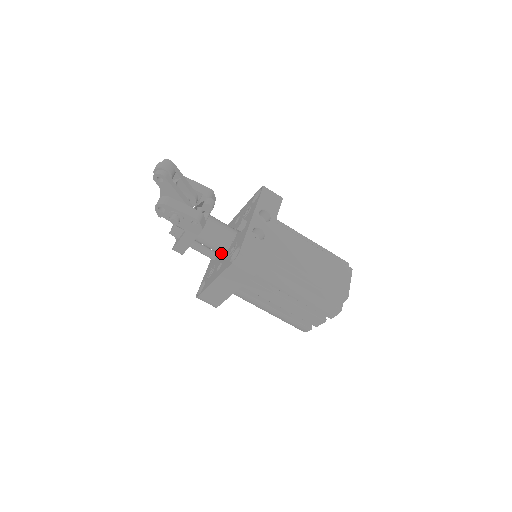
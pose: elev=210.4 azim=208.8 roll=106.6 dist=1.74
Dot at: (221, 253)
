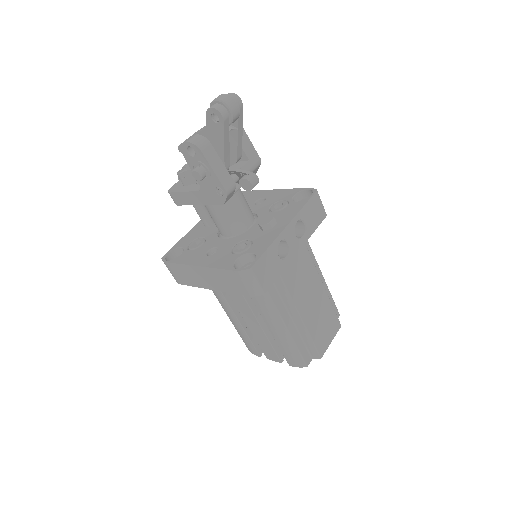
Dot at: (222, 233)
